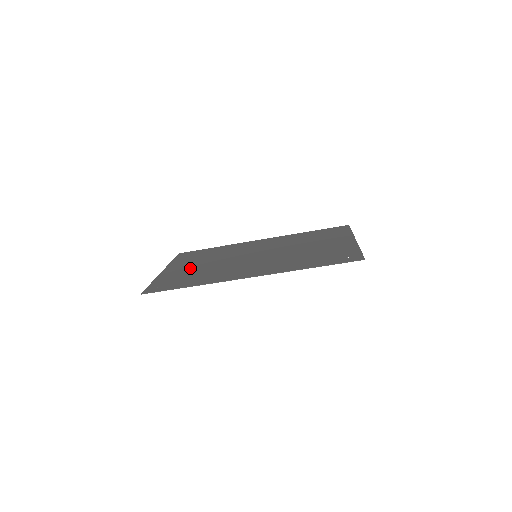
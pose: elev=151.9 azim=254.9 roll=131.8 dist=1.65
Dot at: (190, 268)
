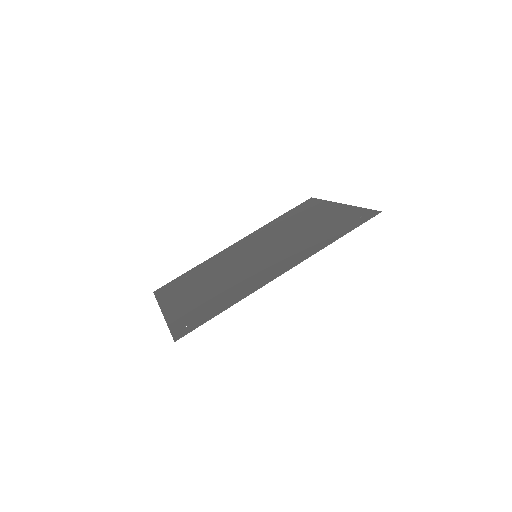
Dot at: (195, 296)
